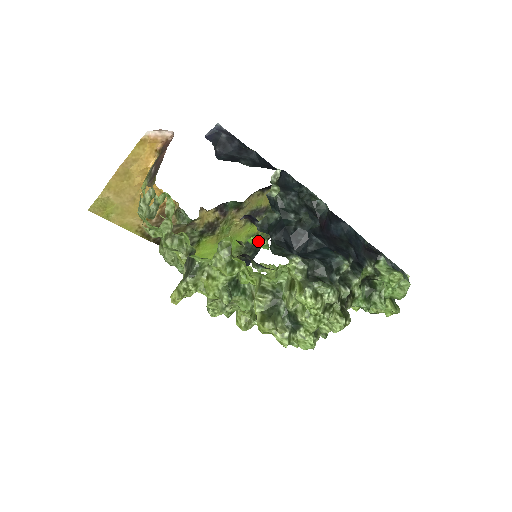
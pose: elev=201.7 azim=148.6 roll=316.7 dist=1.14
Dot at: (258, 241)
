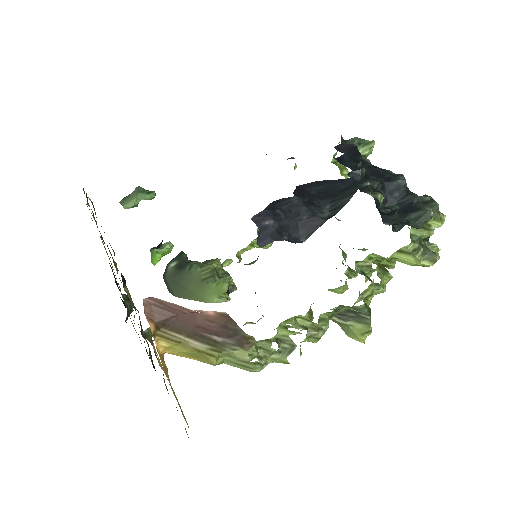
Dot at: (166, 253)
